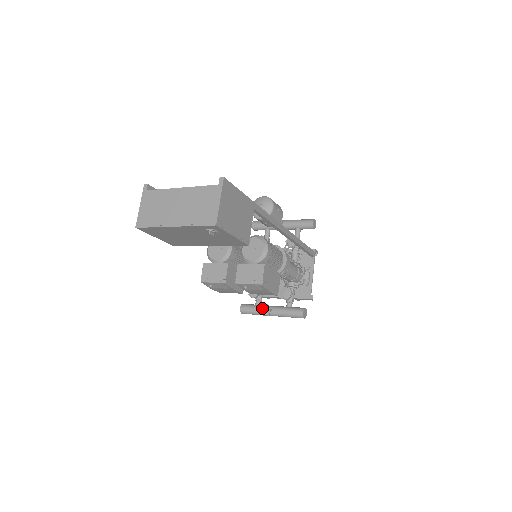
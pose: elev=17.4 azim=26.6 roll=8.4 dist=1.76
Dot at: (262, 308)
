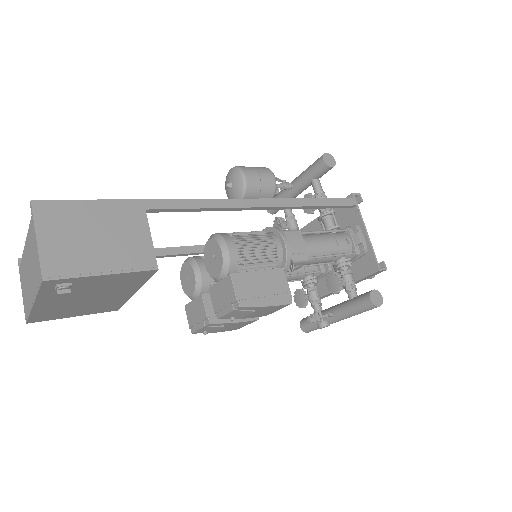
Dot at: (309, 321)
